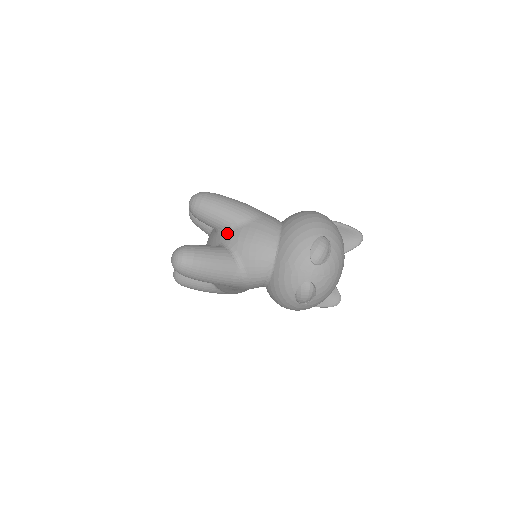
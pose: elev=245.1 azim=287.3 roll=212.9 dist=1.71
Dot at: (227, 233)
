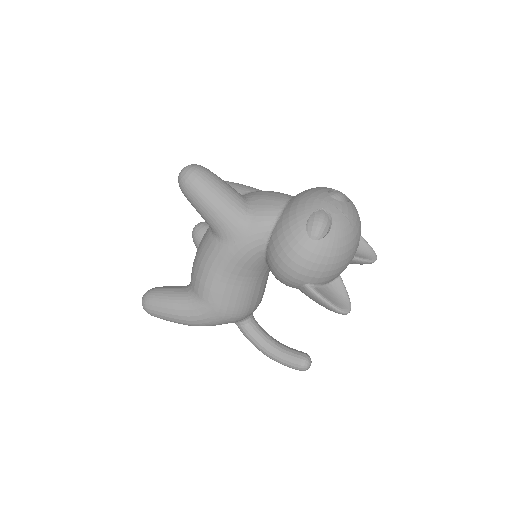
Dot at: occluded
